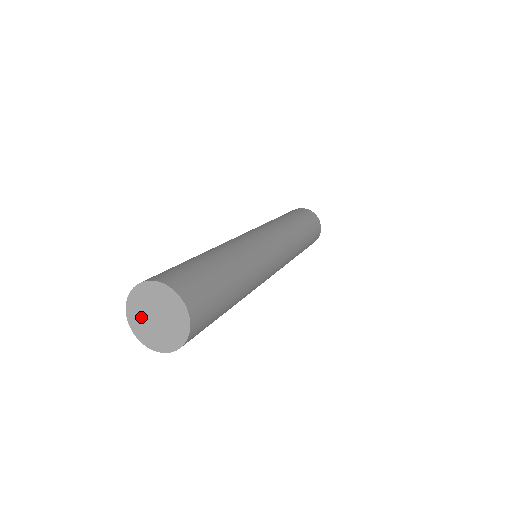
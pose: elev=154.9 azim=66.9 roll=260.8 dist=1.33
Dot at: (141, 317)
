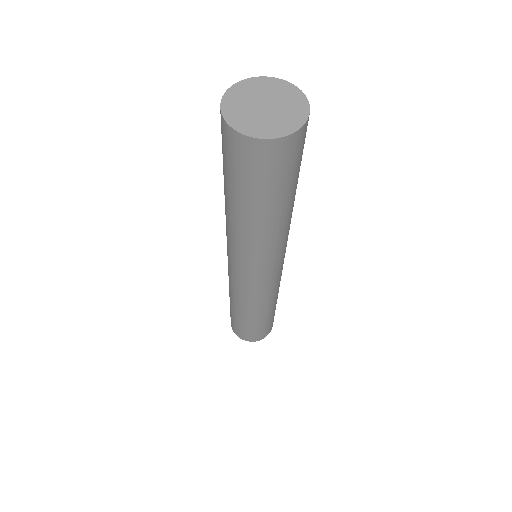
Dot at: (243, 109)
